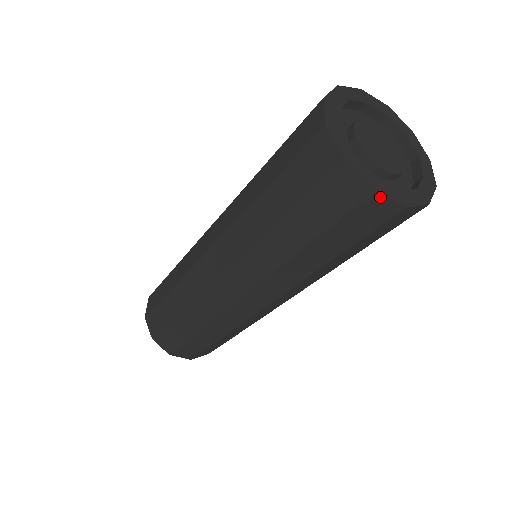
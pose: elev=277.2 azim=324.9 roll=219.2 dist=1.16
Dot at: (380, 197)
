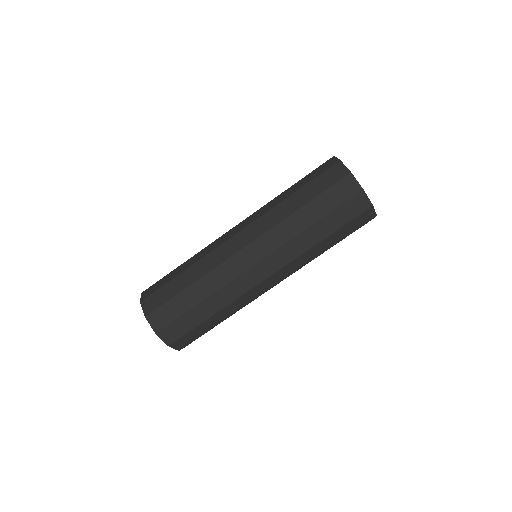
Dot at: (352, 177)
